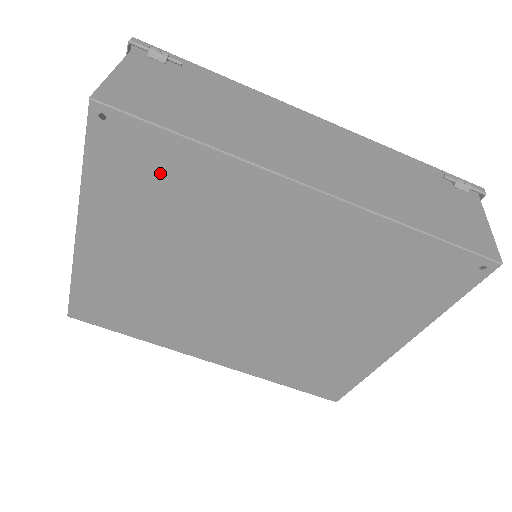
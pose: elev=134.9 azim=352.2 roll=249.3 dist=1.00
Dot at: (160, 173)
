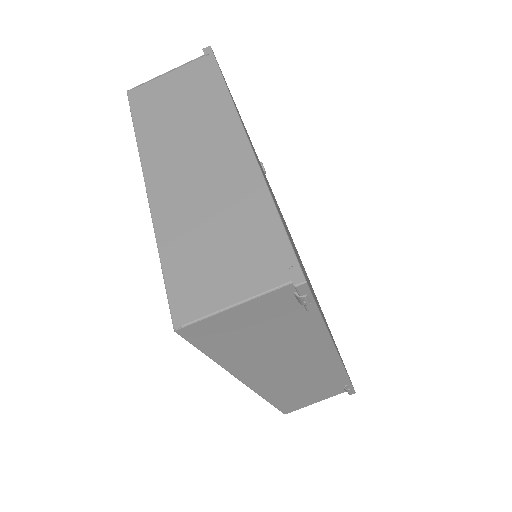
Dot at: occluded
